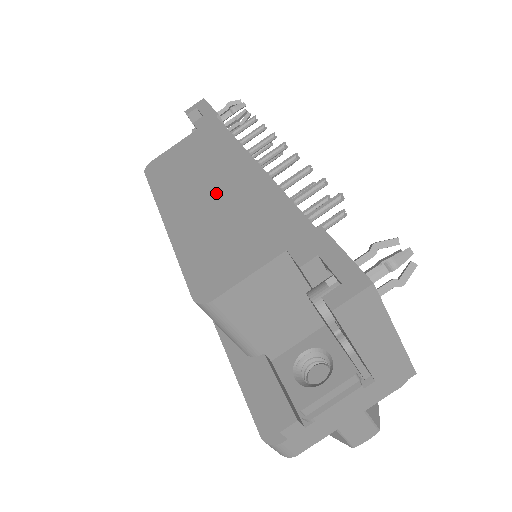
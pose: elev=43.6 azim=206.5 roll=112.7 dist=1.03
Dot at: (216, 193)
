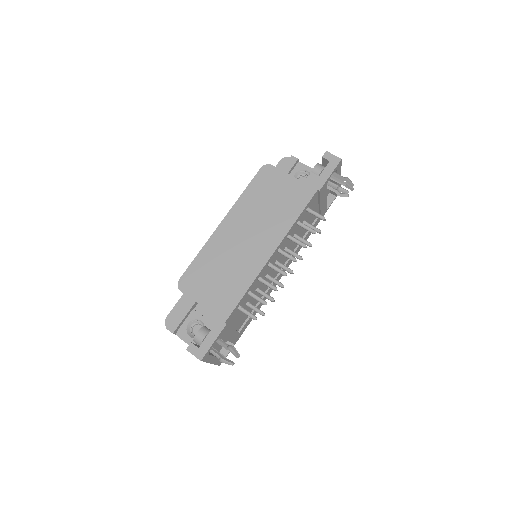
Dot at: (244, 245)
